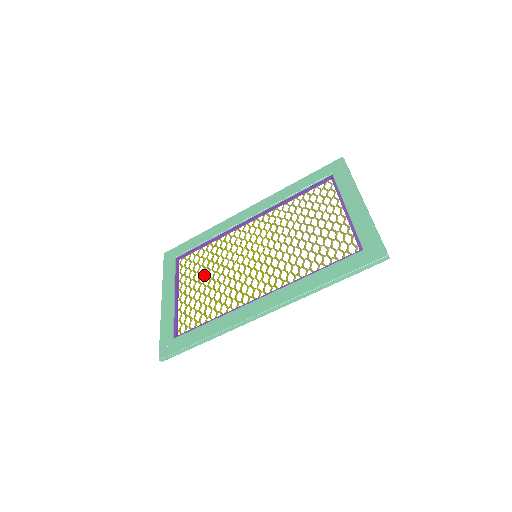
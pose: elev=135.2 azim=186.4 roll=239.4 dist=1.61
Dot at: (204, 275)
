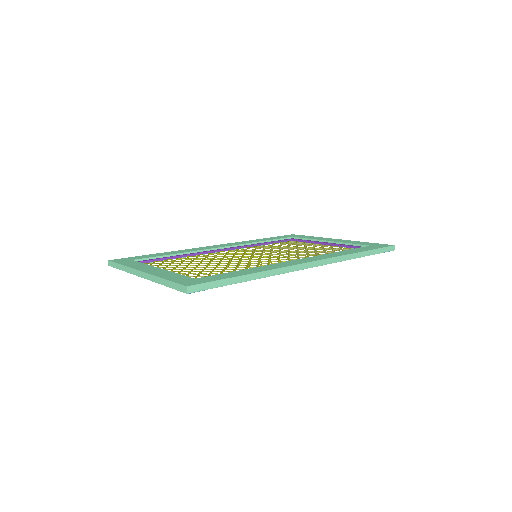
Dot at: occluded
